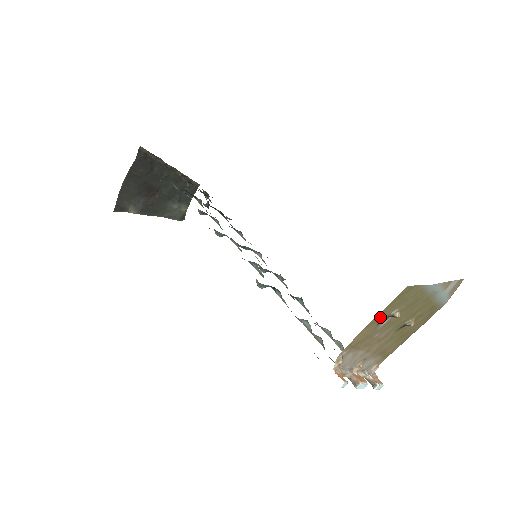
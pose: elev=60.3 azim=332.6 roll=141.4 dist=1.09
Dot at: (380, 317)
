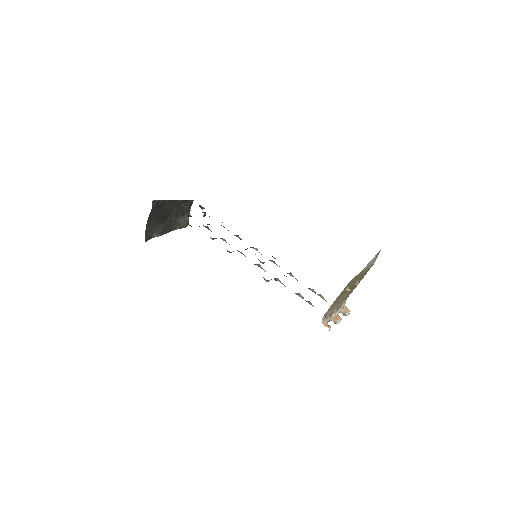
Dot at: (340, 295)
